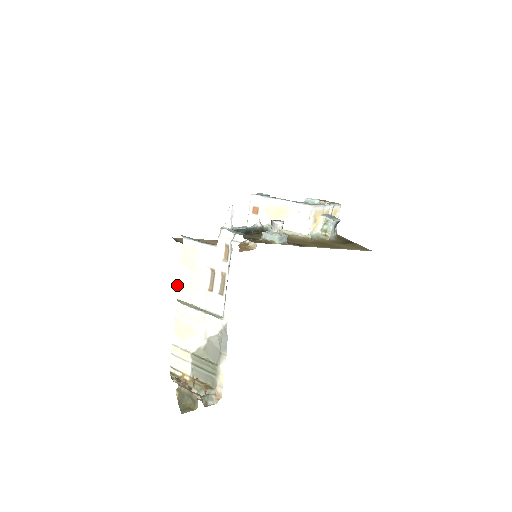
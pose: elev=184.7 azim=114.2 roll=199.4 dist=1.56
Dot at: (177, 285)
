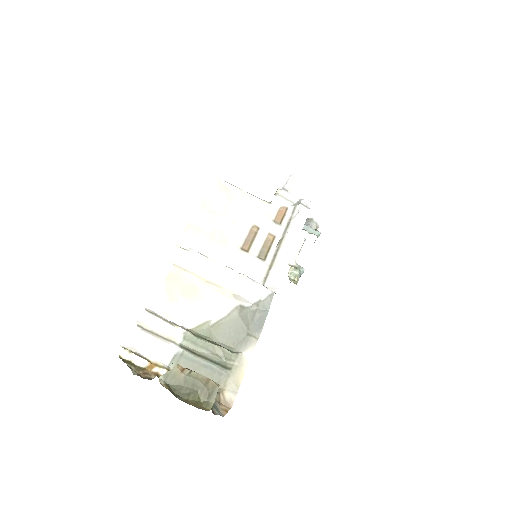
Dot at: (185, 229)
